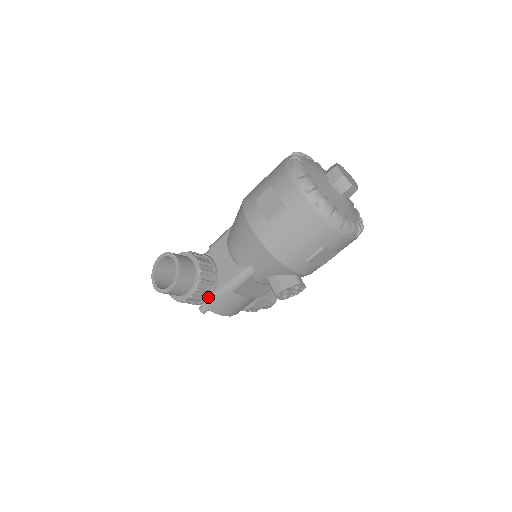
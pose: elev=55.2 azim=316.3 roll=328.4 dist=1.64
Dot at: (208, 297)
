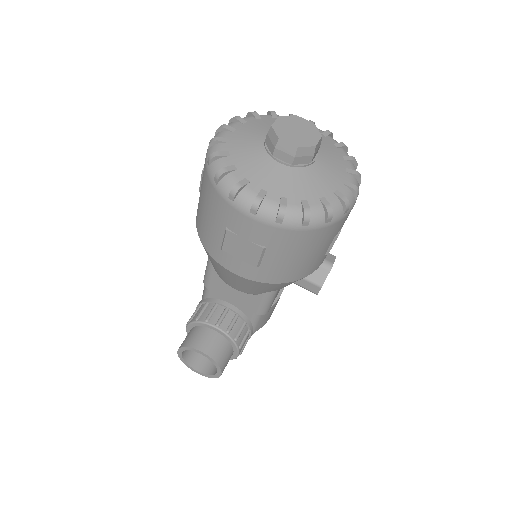
Dot at: (251, 334)
